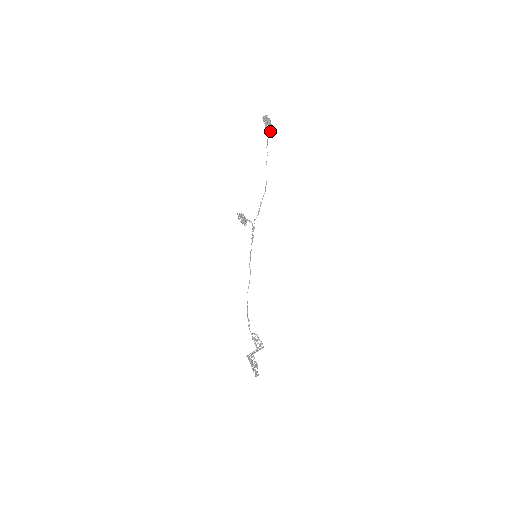
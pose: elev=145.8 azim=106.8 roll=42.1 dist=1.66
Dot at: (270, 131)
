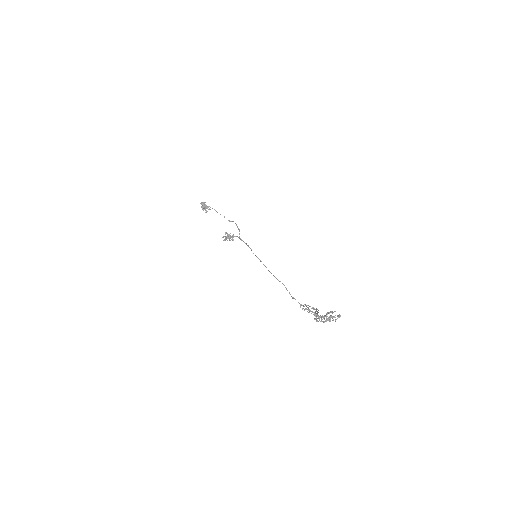
Dot at: (209, 209)
